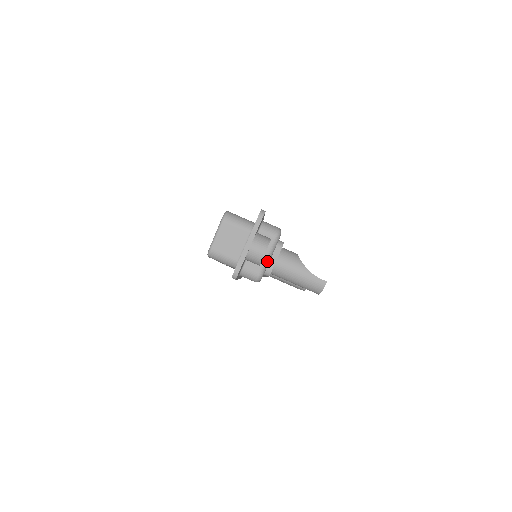
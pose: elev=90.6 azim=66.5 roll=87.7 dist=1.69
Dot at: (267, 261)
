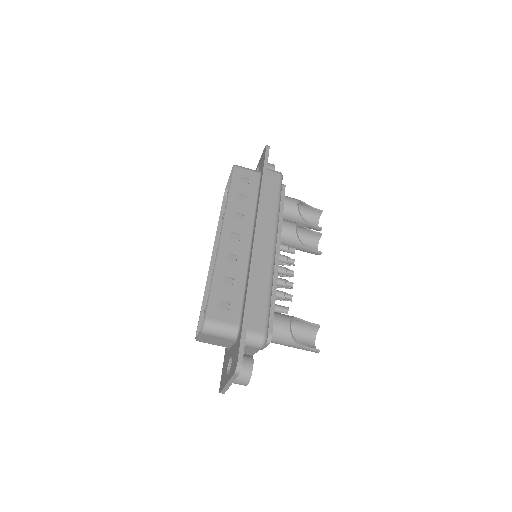
Dot at: occluded
